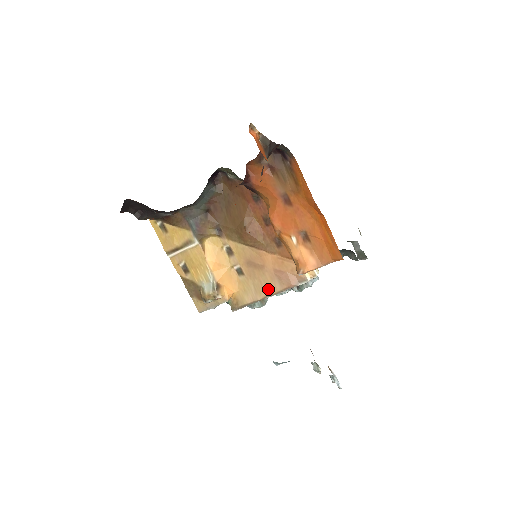
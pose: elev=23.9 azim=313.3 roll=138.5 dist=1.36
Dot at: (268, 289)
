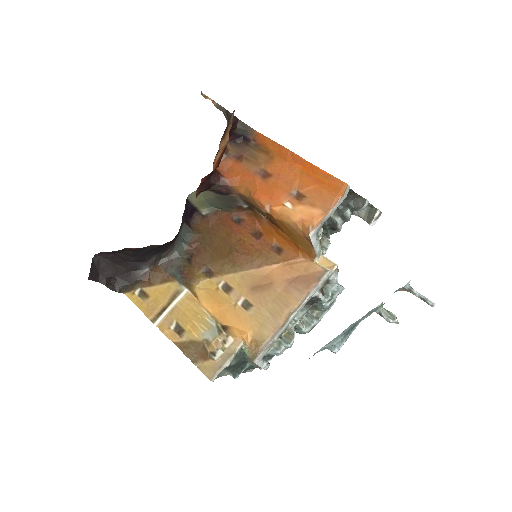
Dot at: (287, 305)
